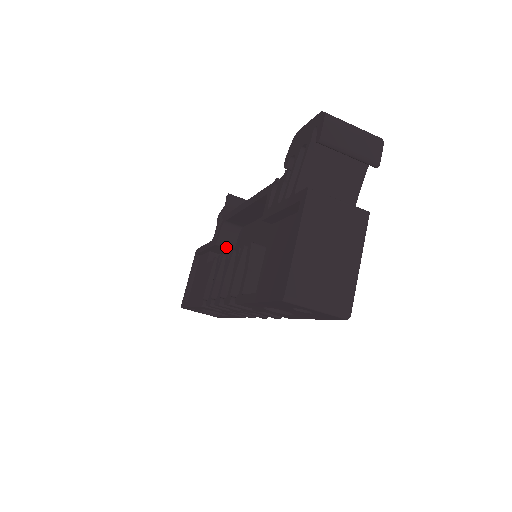
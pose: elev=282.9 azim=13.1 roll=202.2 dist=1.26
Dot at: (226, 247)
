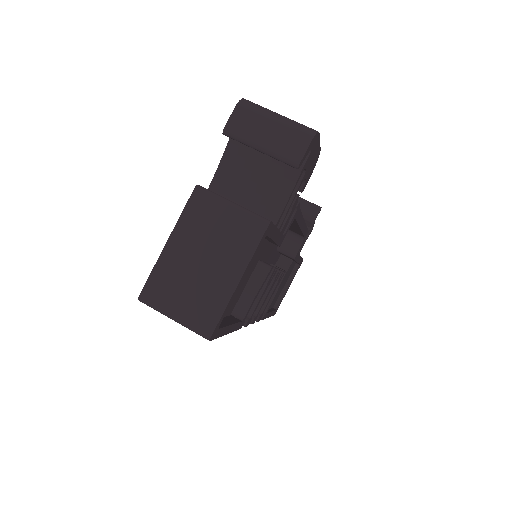
Dot at: occluded
